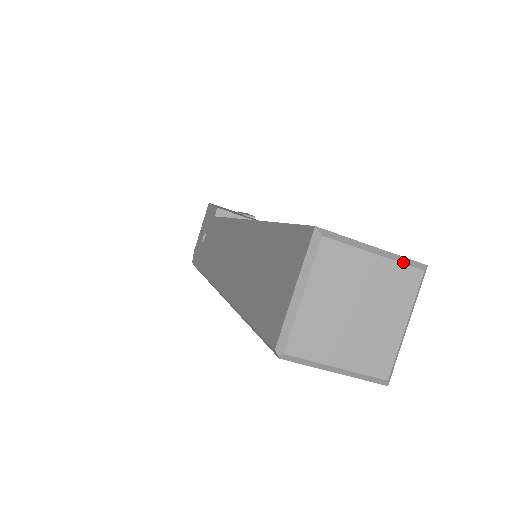
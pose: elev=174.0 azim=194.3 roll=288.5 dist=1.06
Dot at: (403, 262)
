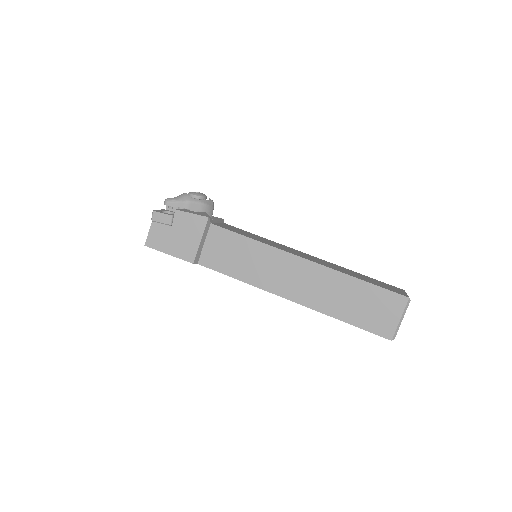
Dot at: occluded
